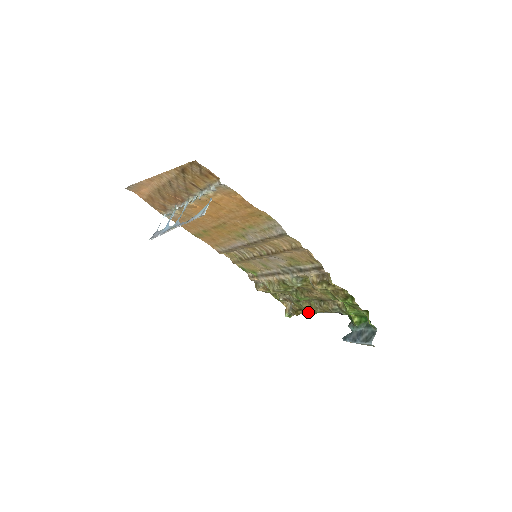
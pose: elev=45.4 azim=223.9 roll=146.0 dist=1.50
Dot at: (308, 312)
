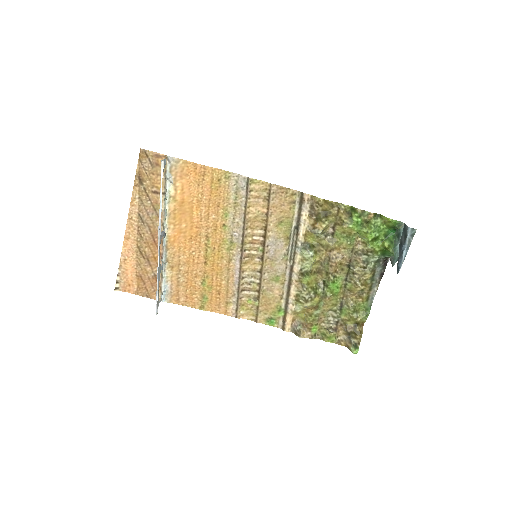
Dot at: (364, 319)
